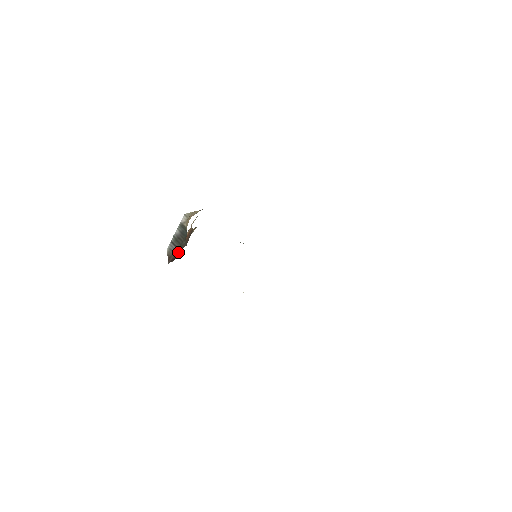
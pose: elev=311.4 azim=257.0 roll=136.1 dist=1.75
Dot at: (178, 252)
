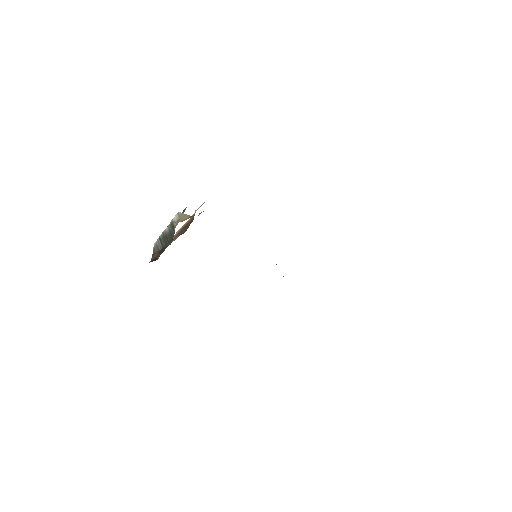
Dot at: (161, 253)
